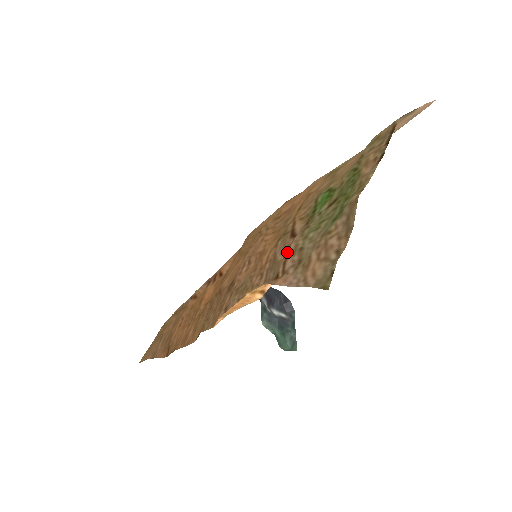
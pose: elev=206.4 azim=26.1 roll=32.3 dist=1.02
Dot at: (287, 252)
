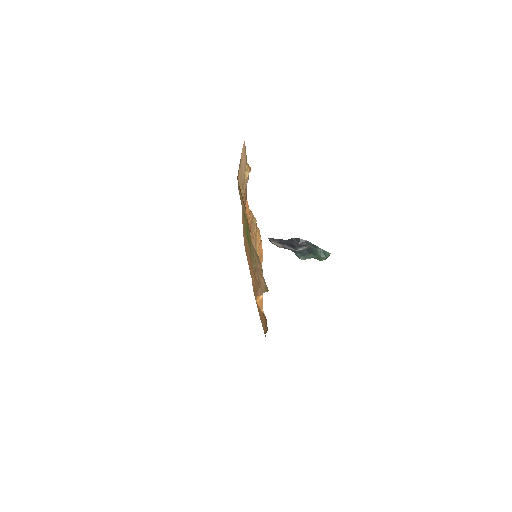
Dot at: occluded
